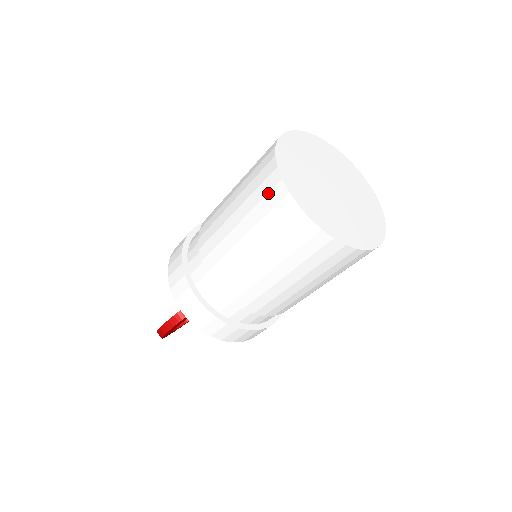
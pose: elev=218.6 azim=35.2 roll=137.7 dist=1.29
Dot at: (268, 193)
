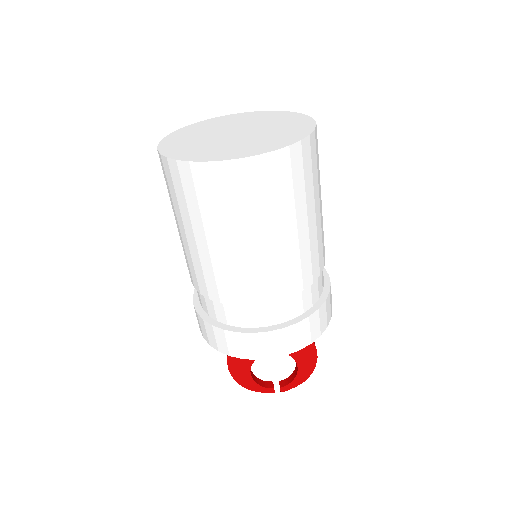
Dot at: occluded
